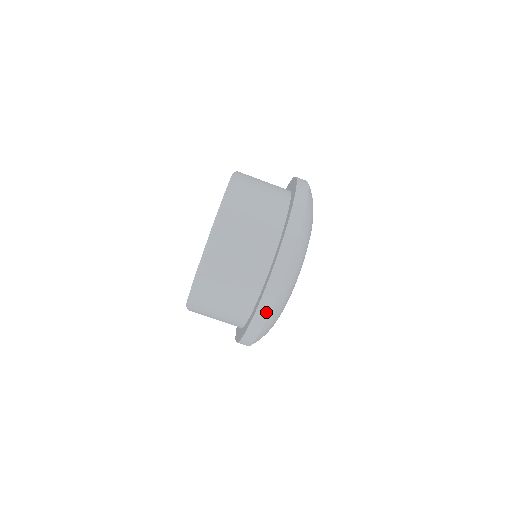
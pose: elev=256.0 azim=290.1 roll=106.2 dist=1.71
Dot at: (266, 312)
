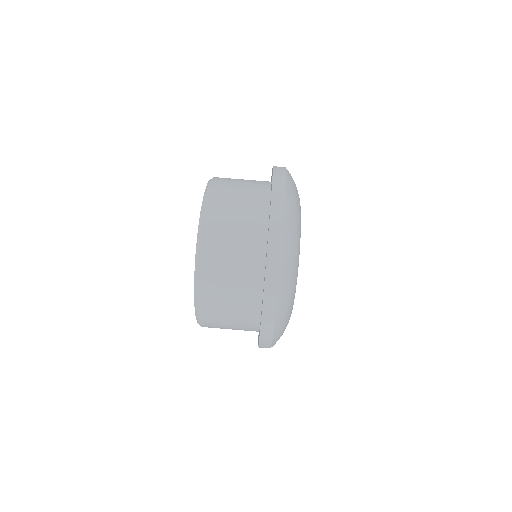
Dot at: (280, 211)
